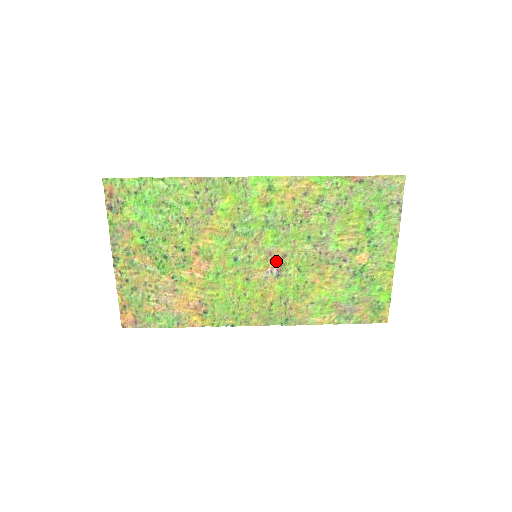
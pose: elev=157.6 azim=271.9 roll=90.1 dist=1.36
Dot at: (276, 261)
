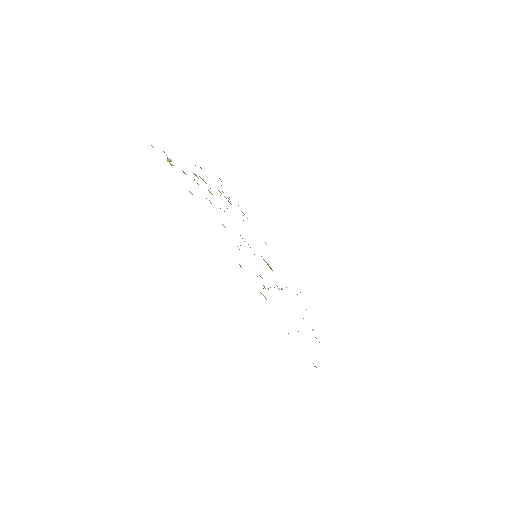
Dot at: occluded
